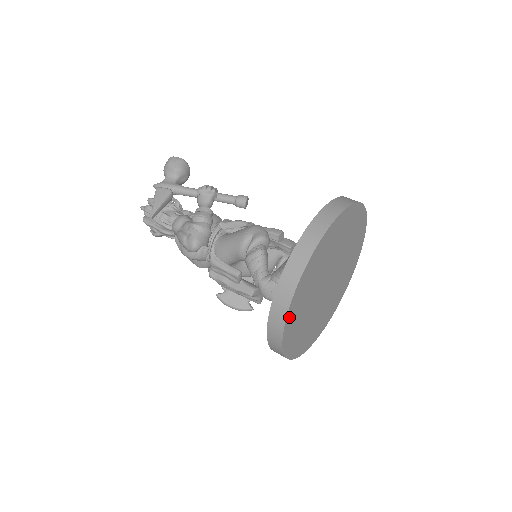
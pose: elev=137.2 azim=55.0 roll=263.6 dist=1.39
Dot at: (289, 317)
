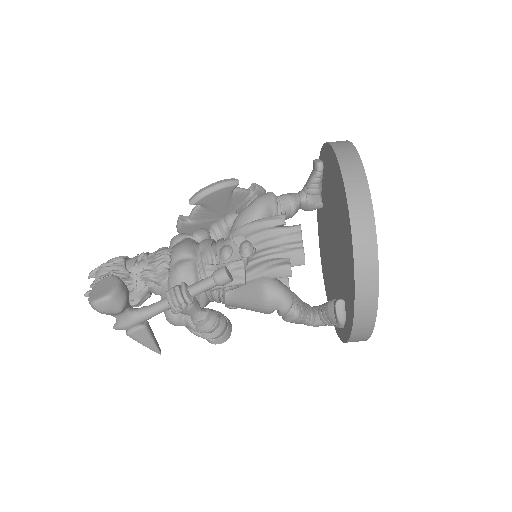
Dot at: occluded
